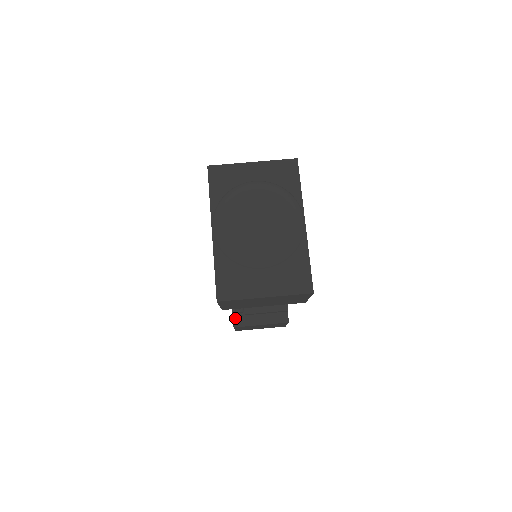
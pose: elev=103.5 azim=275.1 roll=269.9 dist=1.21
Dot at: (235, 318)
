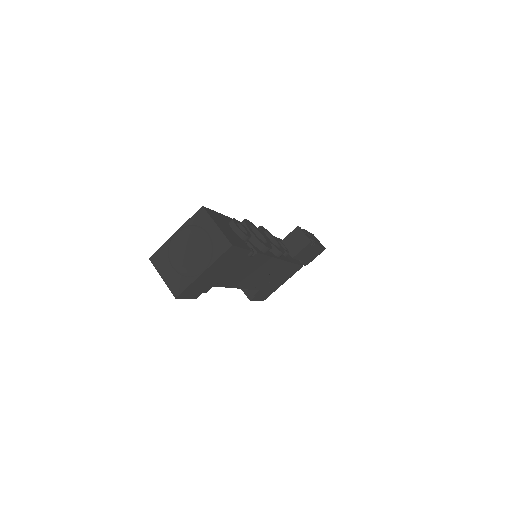
Dot at: occluded
